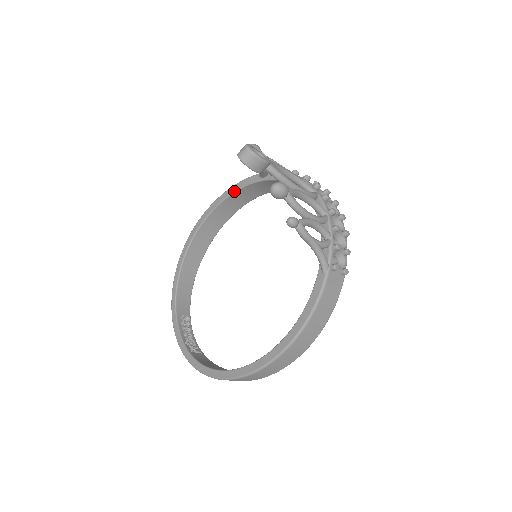
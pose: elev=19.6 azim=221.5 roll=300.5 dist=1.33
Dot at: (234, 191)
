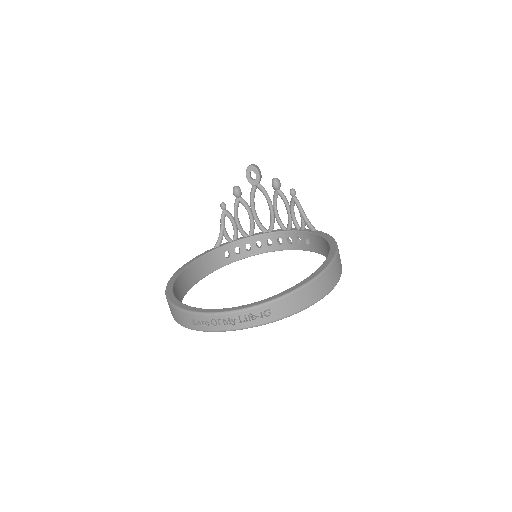
Dot at: (196, 259)
